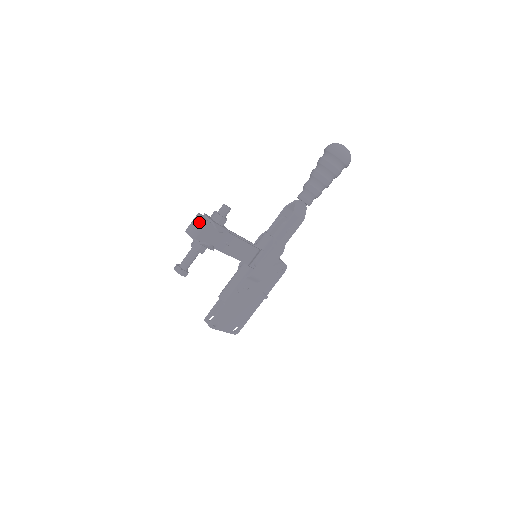
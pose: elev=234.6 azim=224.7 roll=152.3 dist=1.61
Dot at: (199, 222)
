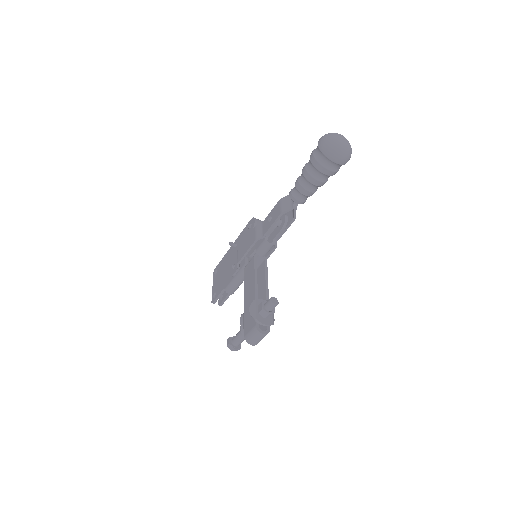
Dot at: occluded
